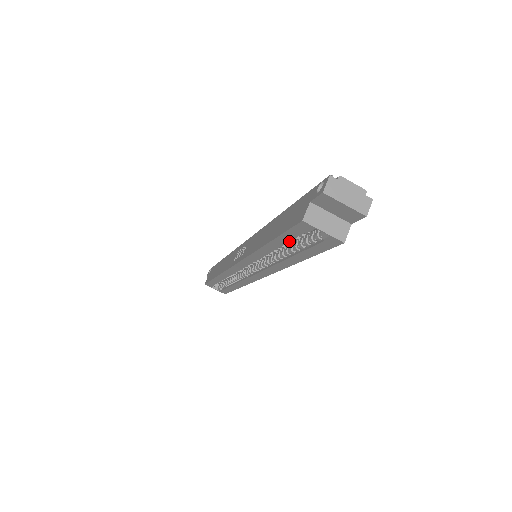
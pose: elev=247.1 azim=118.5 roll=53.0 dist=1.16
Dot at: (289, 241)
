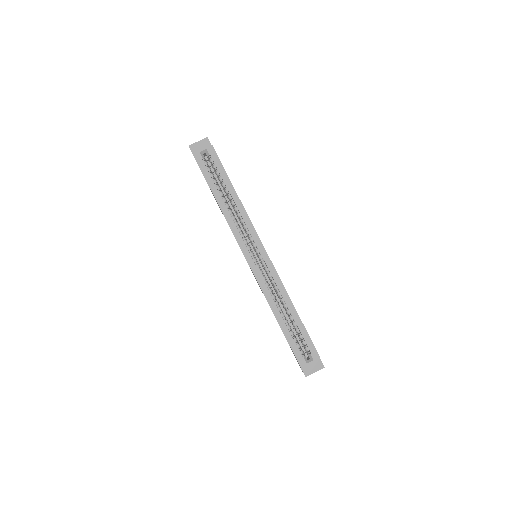
Dot at: (212, 179)
